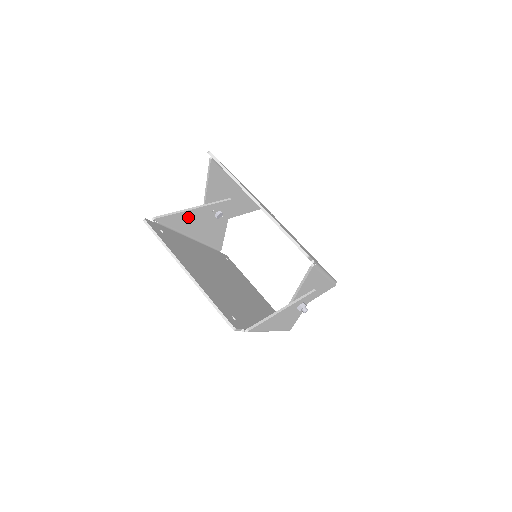
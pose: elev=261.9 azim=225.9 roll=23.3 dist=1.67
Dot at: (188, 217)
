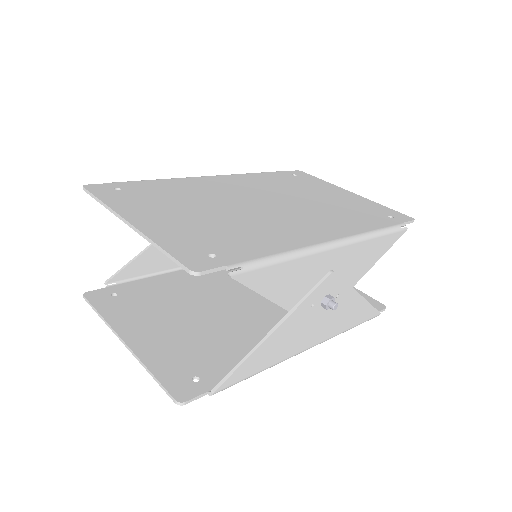
Dot at: (159, 253)
